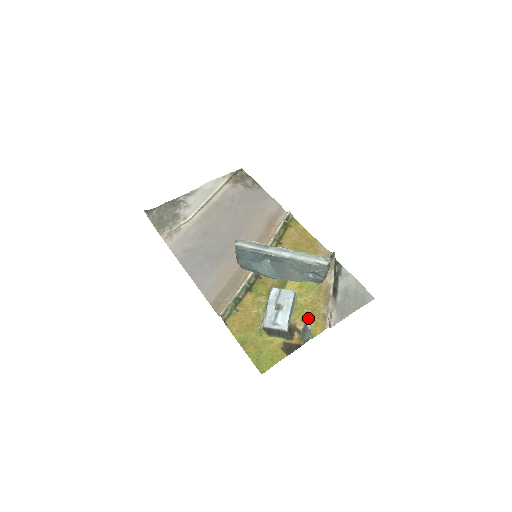
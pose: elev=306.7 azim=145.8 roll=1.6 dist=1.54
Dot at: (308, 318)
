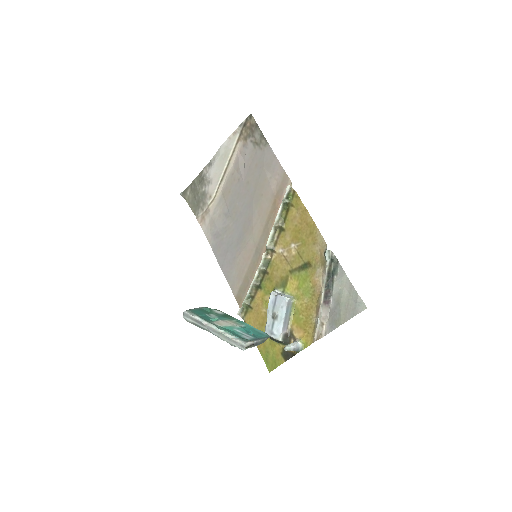
Dot at: (302, 326)
